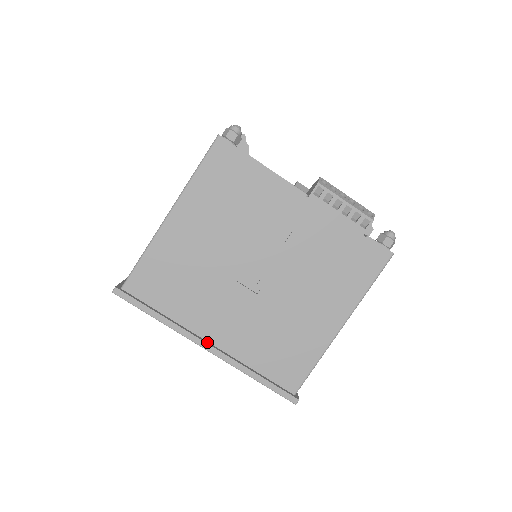
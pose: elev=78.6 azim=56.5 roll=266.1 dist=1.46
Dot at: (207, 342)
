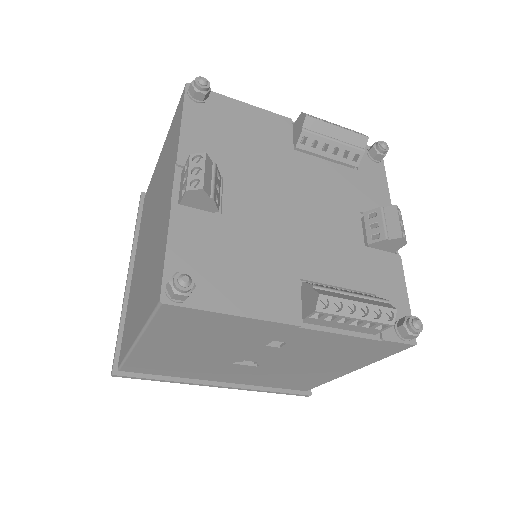
Dot at: (217, 383)
